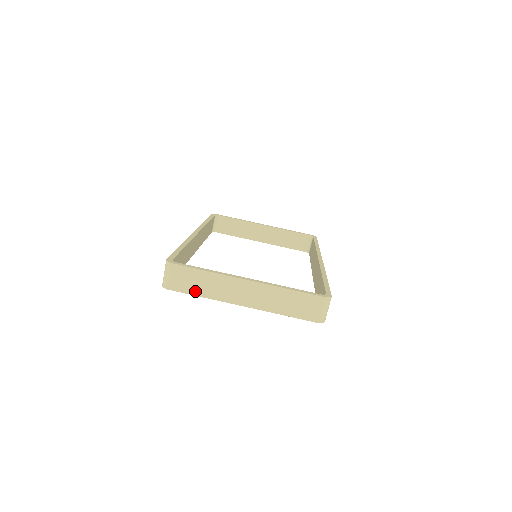
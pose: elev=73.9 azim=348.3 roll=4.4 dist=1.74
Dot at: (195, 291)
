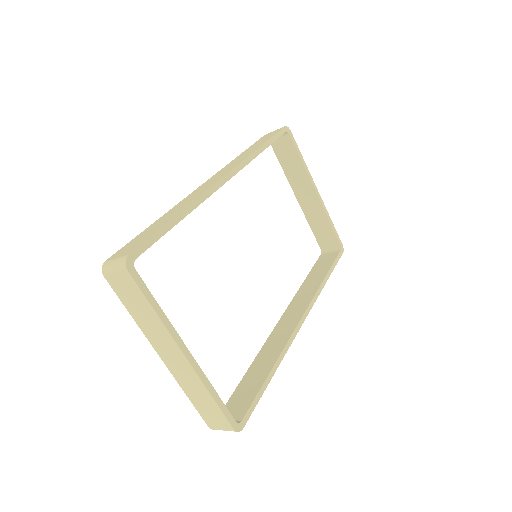
Dot at: (129, 306)
